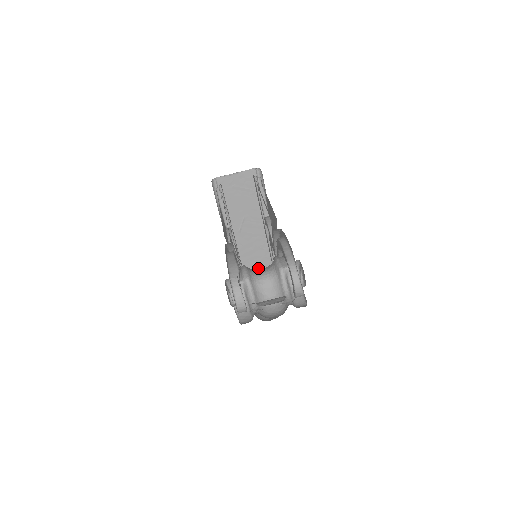
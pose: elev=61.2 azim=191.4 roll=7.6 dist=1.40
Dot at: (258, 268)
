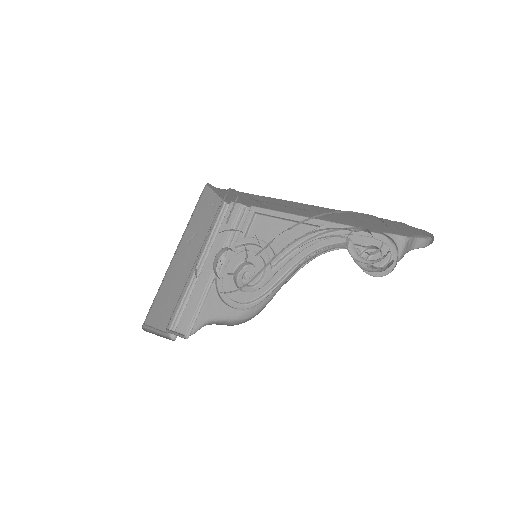
Dot at: (173, 290)
